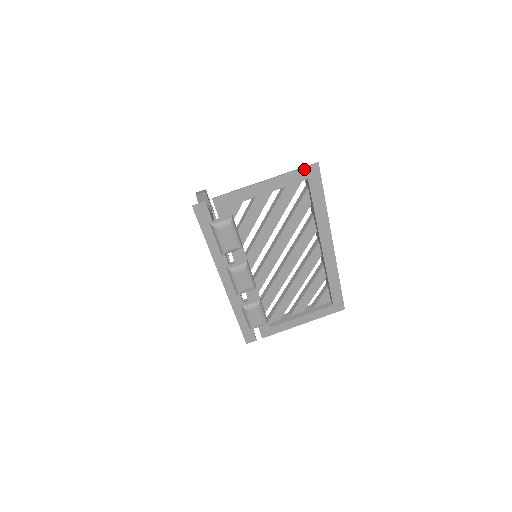
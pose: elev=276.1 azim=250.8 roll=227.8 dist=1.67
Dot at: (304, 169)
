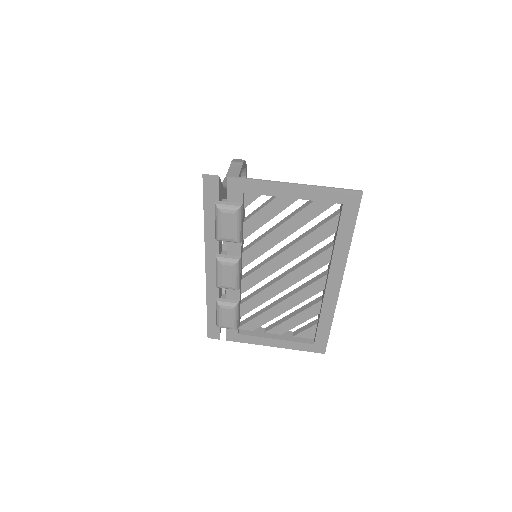
Dot at: (343, 191)
